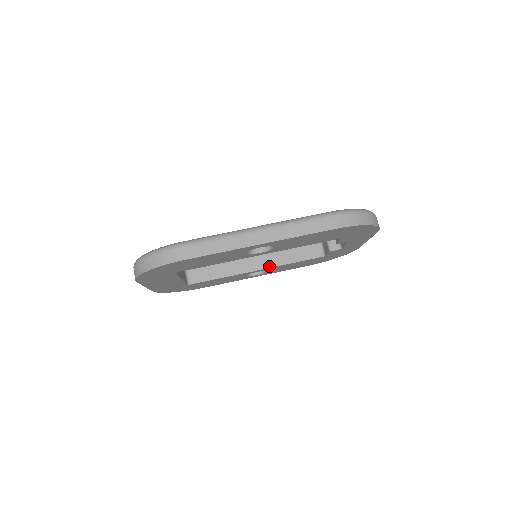
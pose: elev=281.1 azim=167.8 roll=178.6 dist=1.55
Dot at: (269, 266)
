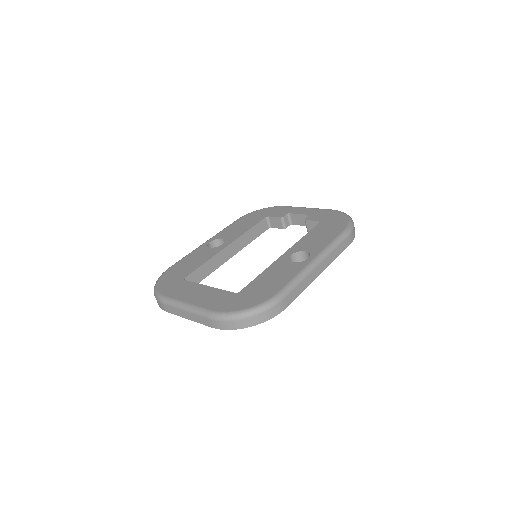
Dot at: (239, 250)
